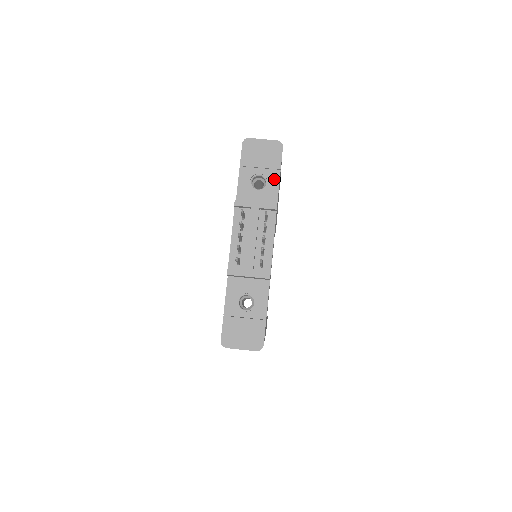
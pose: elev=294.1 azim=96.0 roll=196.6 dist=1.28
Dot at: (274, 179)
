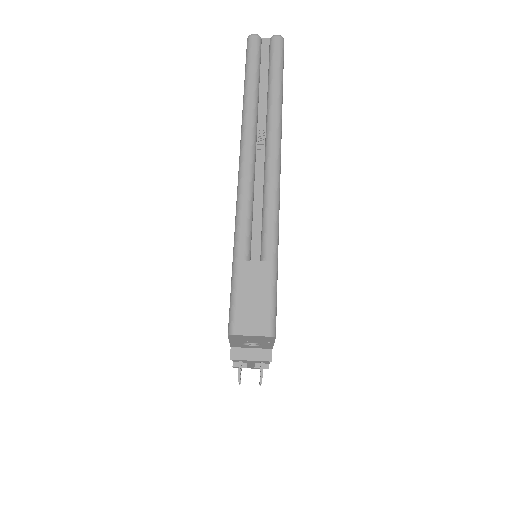
Dot at: (268, 344)
